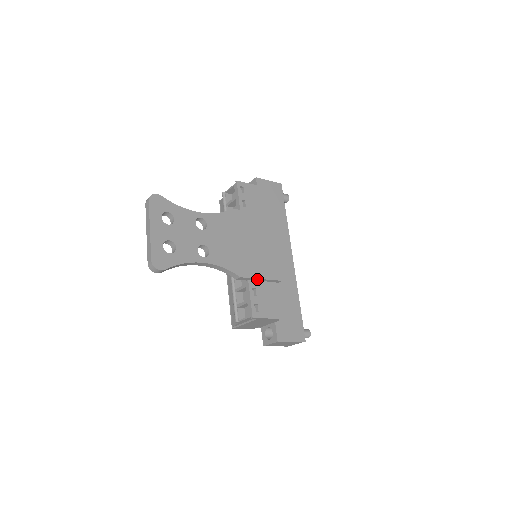
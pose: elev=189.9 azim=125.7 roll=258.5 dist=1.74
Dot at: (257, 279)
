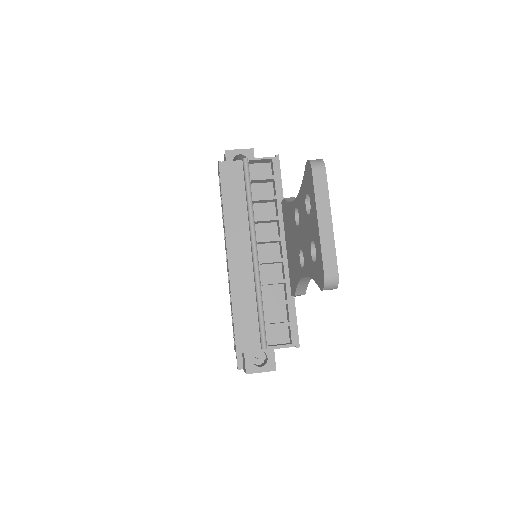
Dot at: occluded
